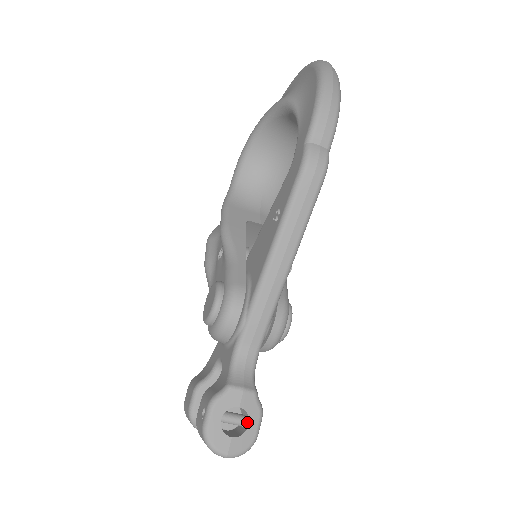
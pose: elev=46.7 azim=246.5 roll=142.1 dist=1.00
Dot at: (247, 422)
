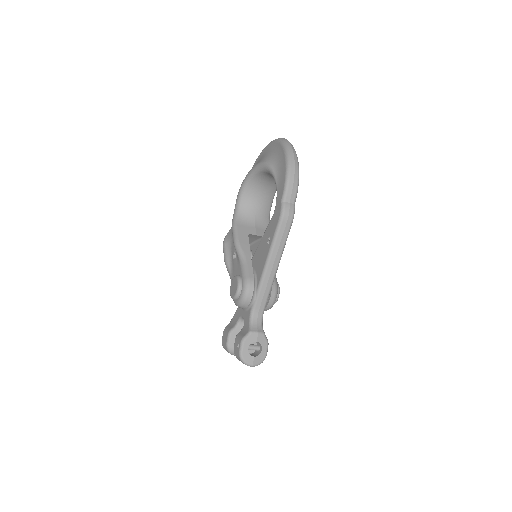
Dot at: (261, 348)
